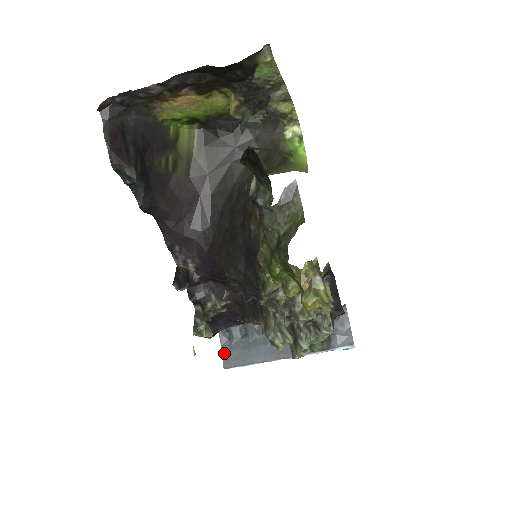
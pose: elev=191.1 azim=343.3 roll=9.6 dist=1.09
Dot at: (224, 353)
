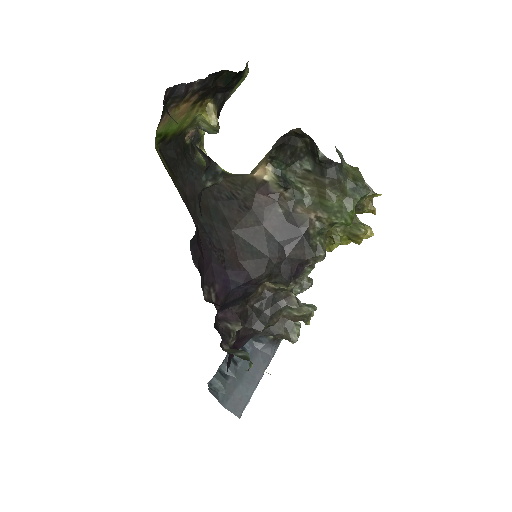
Dot at: (226, 406)
